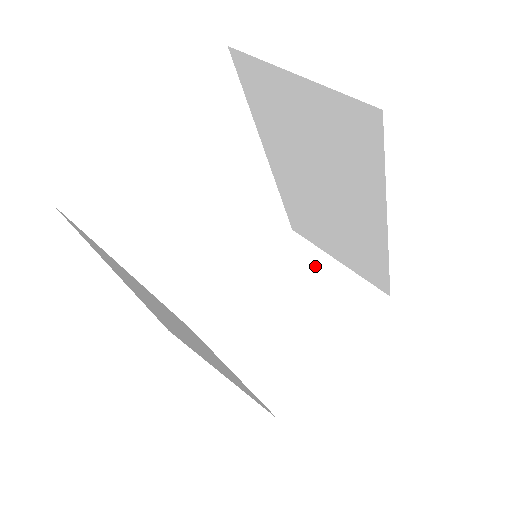
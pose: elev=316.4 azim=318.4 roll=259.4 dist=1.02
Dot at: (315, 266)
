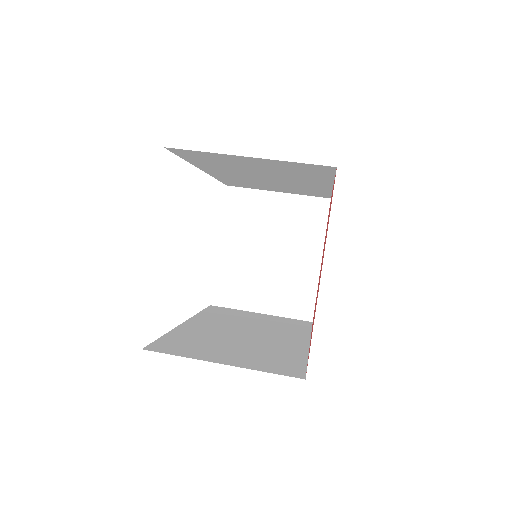
Dot at: (265, 206)
